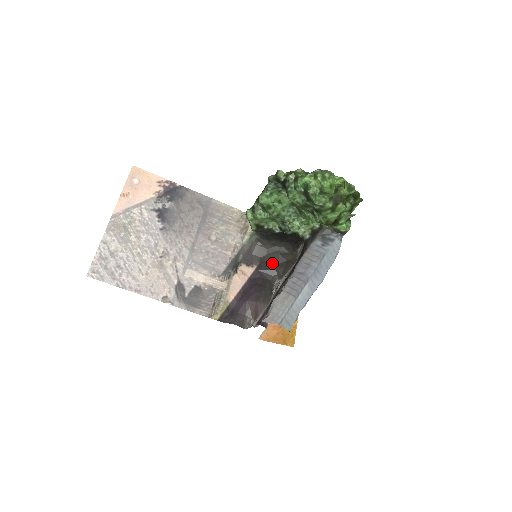
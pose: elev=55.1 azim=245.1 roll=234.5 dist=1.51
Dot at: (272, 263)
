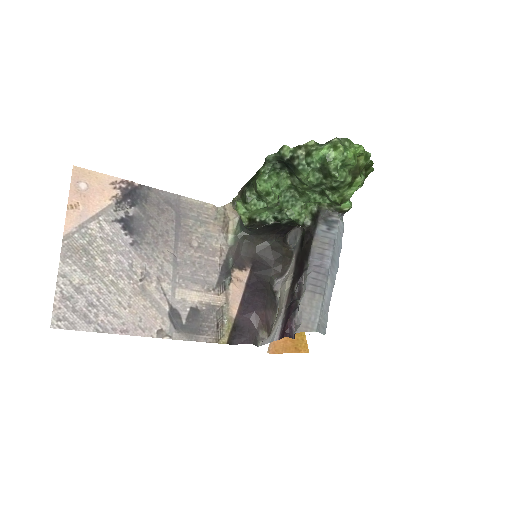
Dot at: (266, 261)
